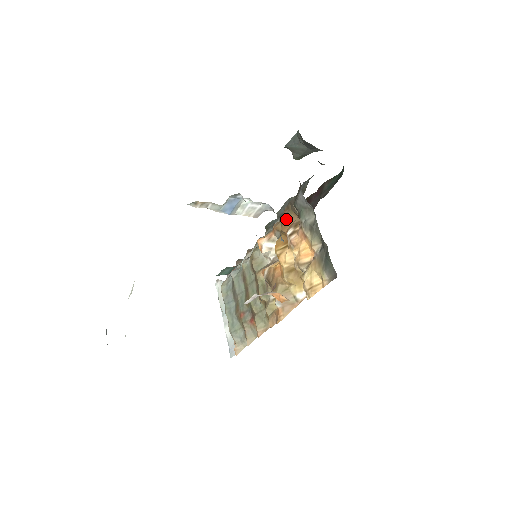
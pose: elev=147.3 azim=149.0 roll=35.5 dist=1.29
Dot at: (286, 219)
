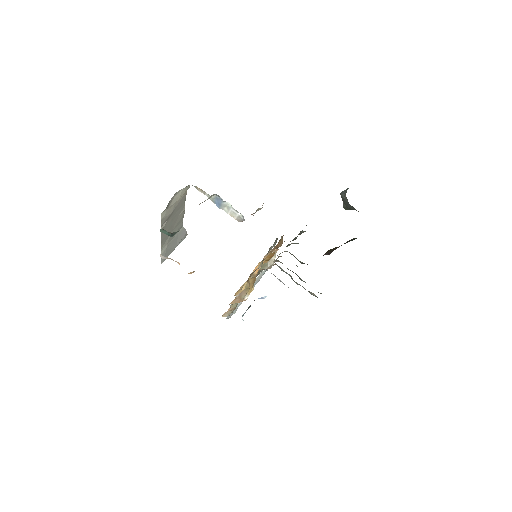
Dot at: (279, 241)
